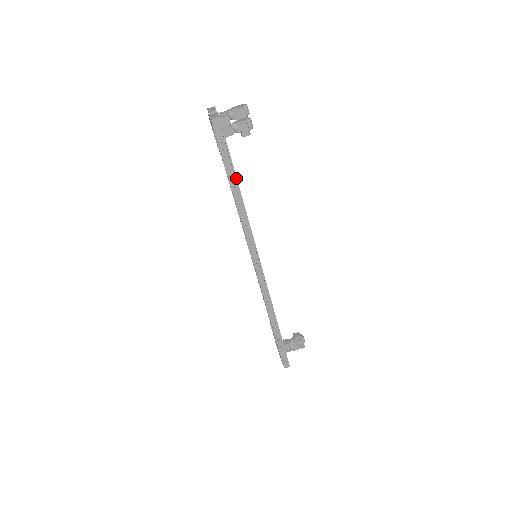
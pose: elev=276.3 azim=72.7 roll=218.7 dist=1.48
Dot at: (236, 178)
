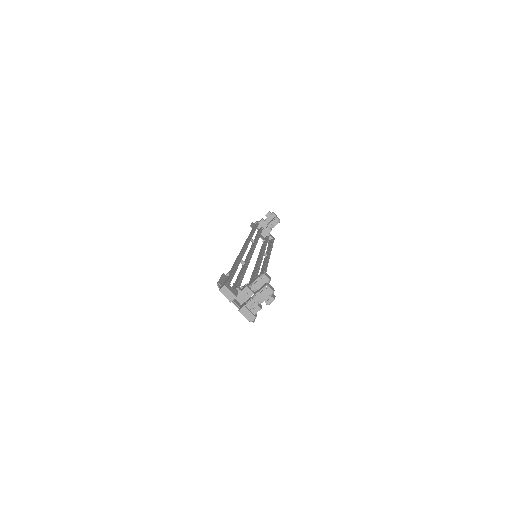
Dot at: occluded
